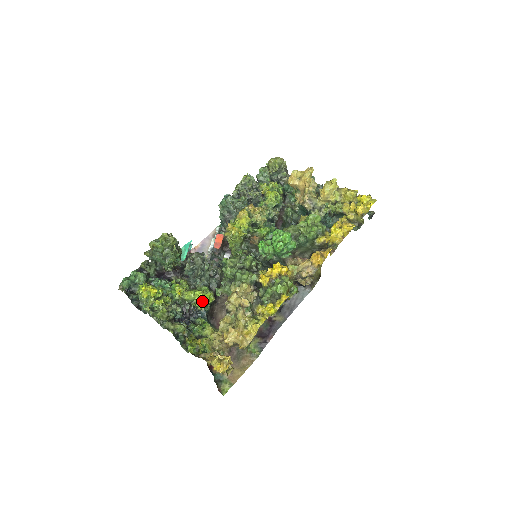
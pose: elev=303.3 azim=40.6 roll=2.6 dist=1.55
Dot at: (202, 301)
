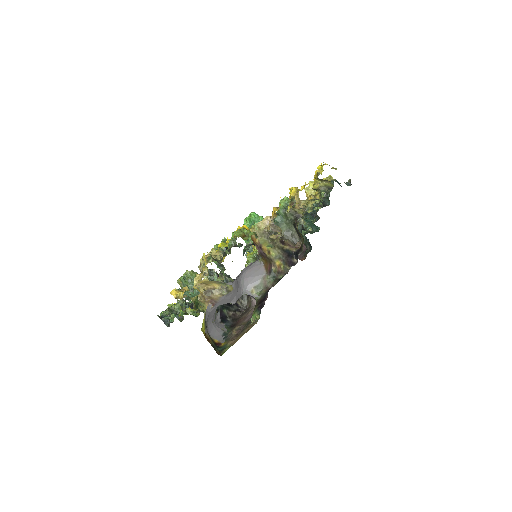
Dot at: occluded
